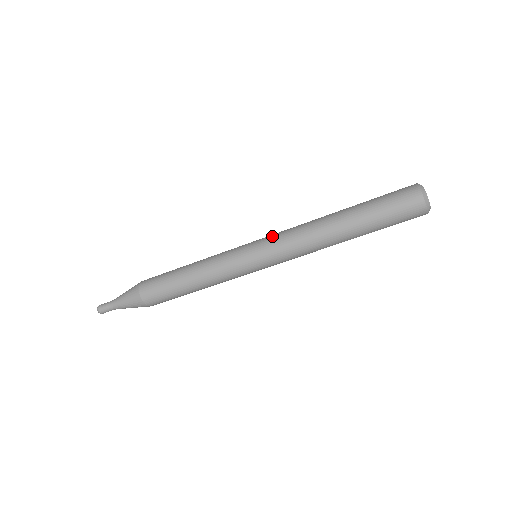
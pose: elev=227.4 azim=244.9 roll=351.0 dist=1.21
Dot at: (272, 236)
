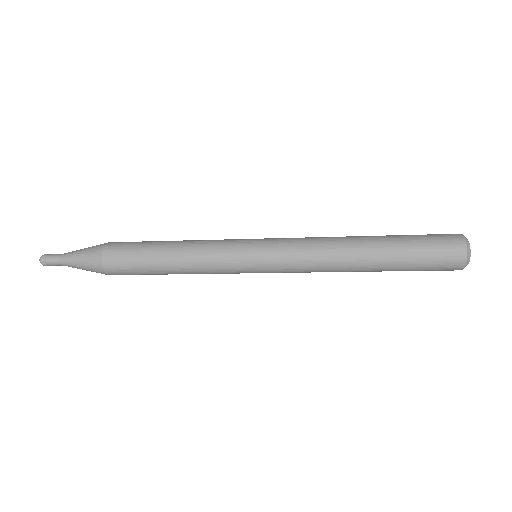
Dot at: (284, 264)
